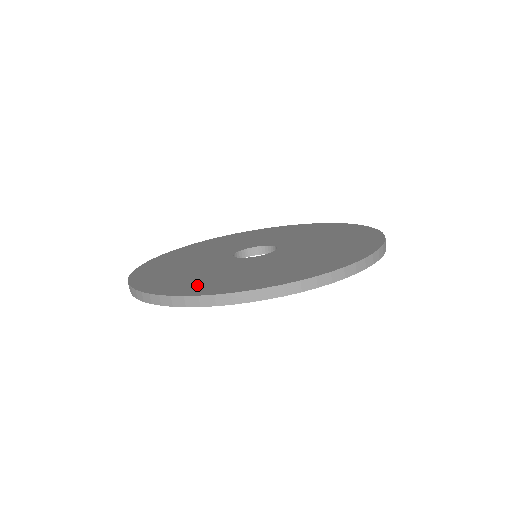
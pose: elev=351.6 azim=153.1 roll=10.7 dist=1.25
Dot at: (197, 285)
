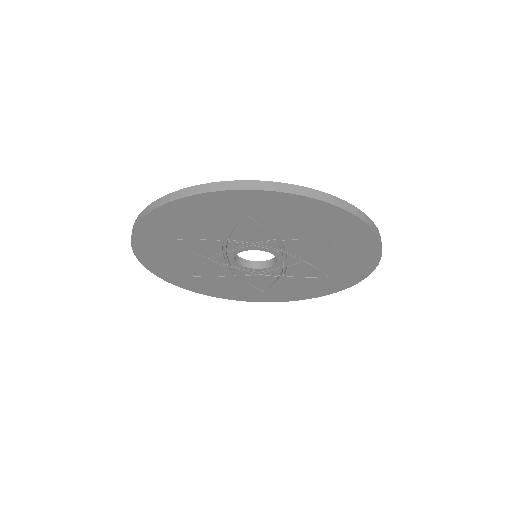
Dot at: occluded
